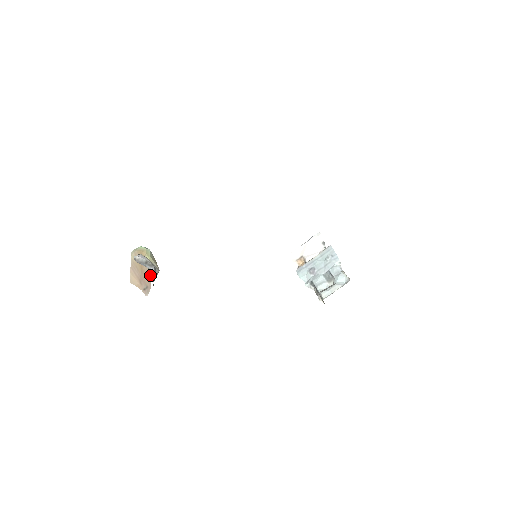
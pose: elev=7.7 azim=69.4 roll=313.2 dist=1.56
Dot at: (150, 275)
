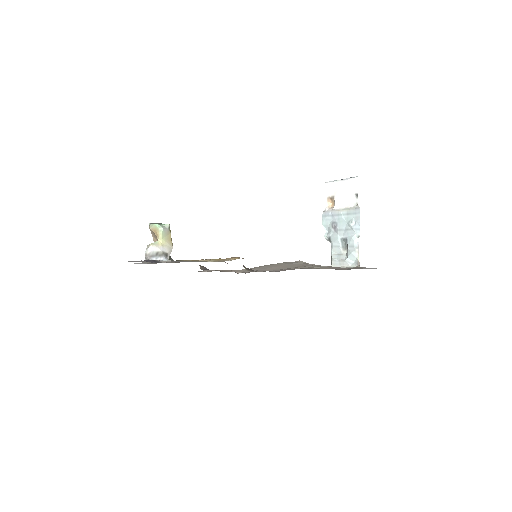
Dot at: occluded
